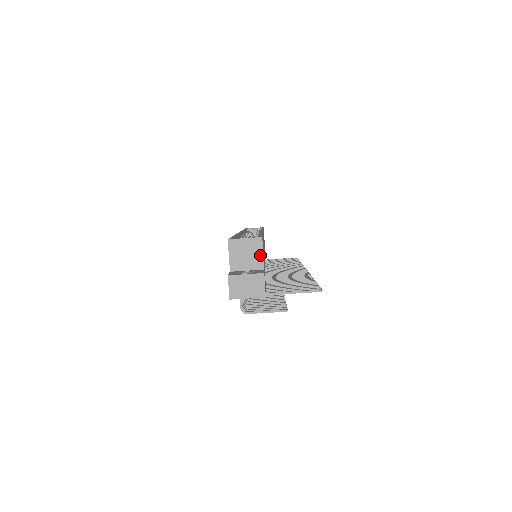
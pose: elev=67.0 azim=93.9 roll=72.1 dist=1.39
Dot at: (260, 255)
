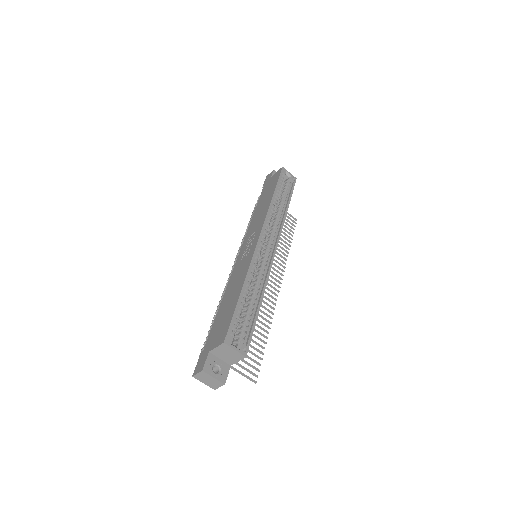
Dot at: (236, 361)
